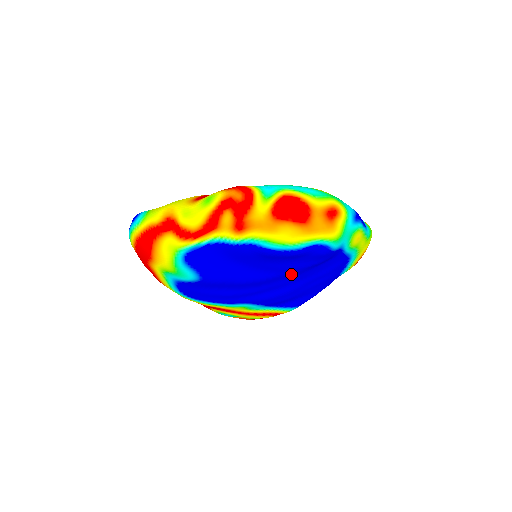
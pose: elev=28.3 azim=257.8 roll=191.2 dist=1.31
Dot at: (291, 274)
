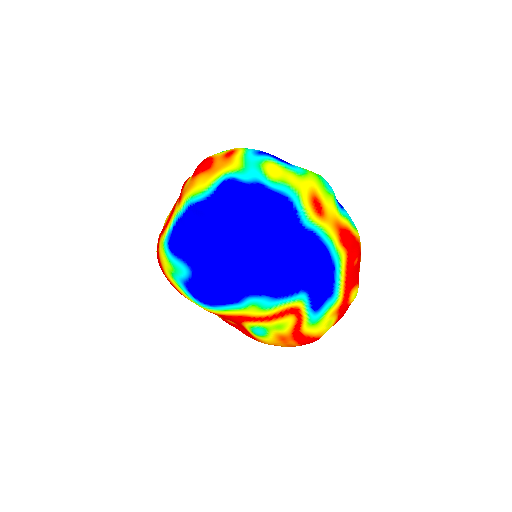
Dot at: (246, 233)
